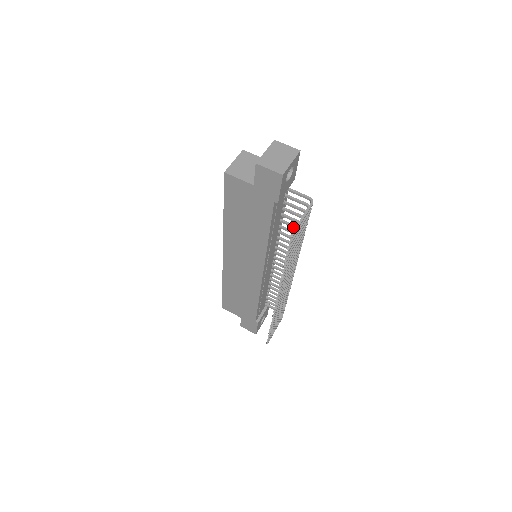
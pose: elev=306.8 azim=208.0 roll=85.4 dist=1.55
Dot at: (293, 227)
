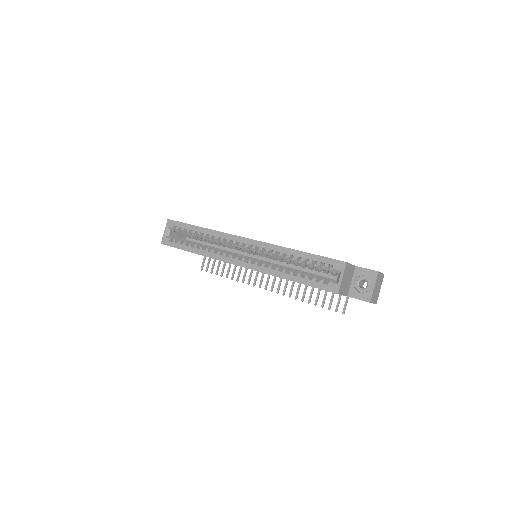
Dot at: occluded
